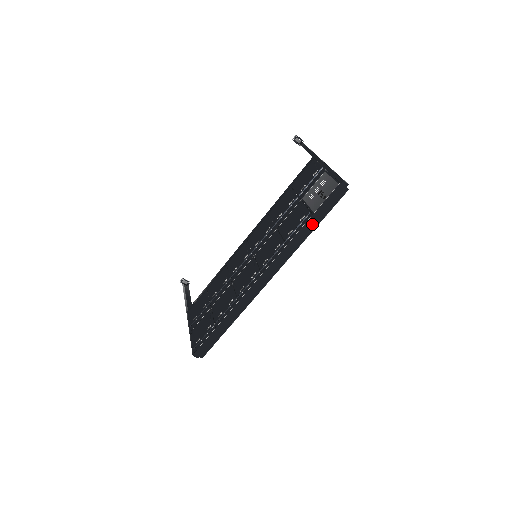
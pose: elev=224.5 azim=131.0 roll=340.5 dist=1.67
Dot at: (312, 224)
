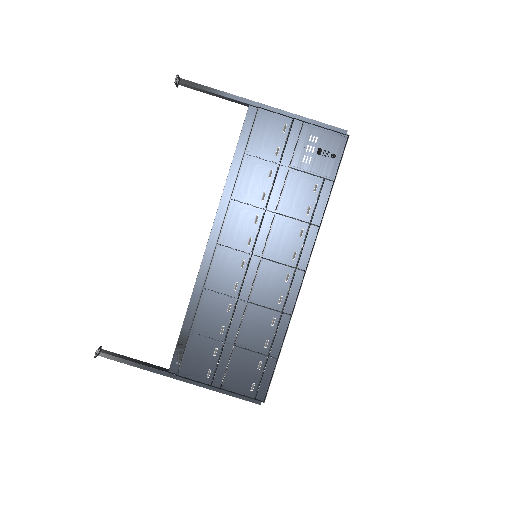
Dot at: (331, 190)
